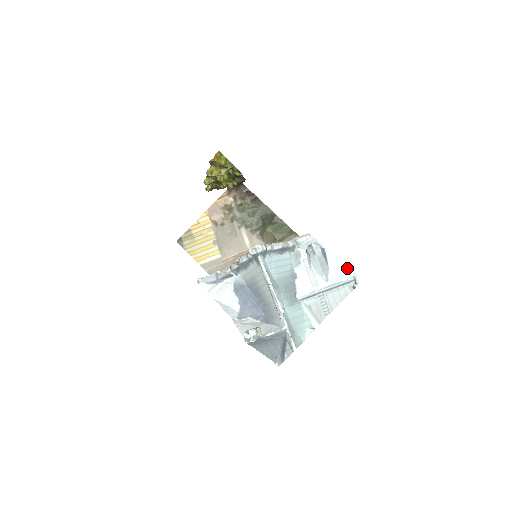
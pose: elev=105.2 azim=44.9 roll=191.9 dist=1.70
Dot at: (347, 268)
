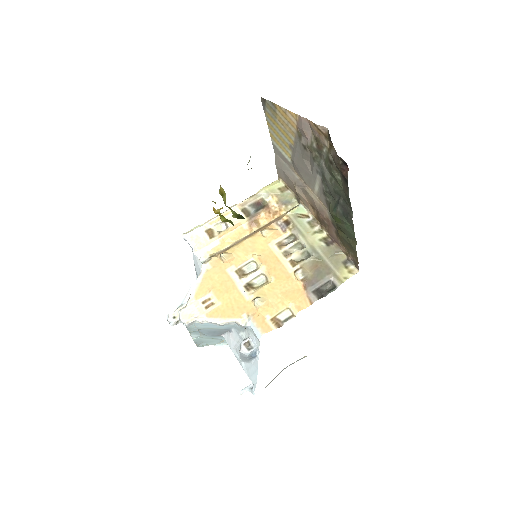
Dot at: (256, 380)
